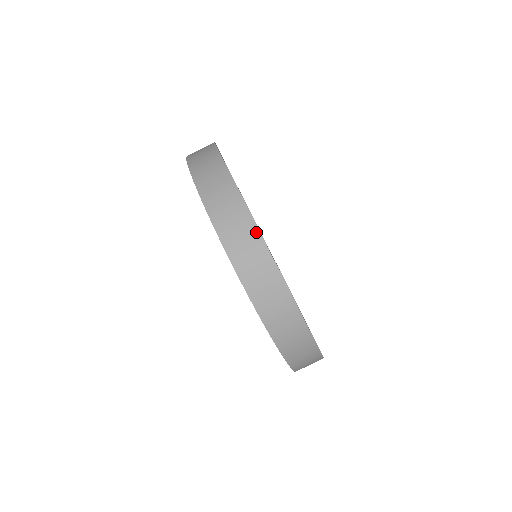
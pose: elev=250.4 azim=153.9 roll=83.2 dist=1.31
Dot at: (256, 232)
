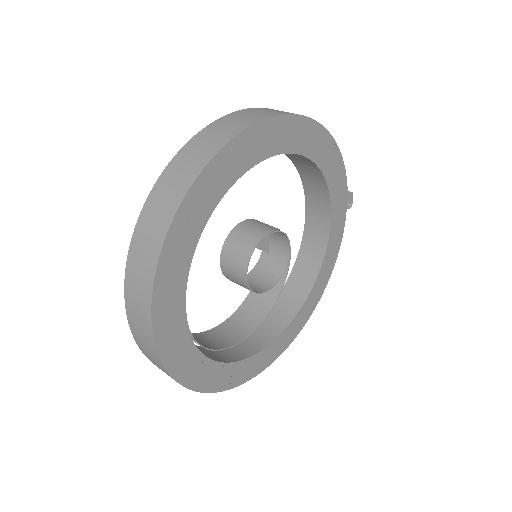
Dot at: (152, 275)
